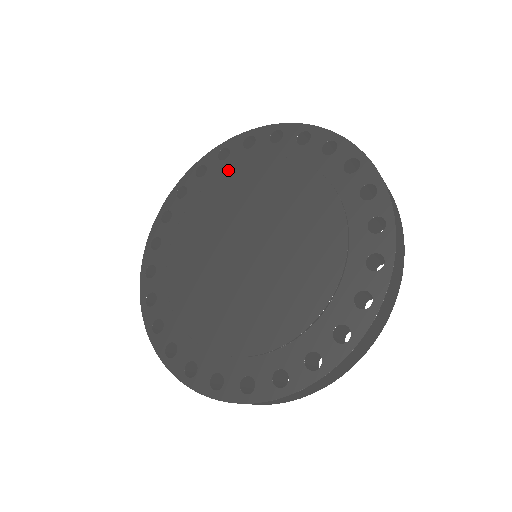
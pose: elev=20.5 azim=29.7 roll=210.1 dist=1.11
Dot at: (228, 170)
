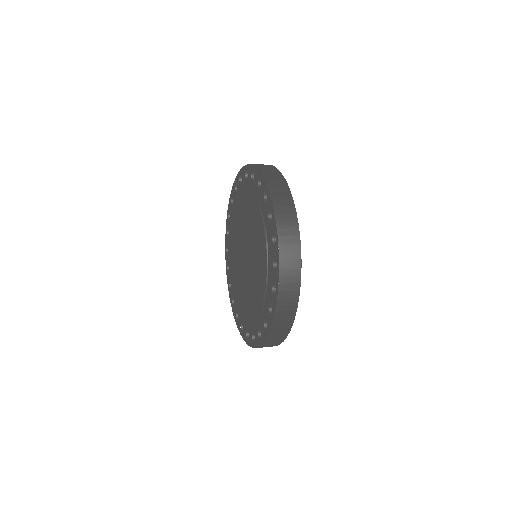
Dot at: (245, 191)
